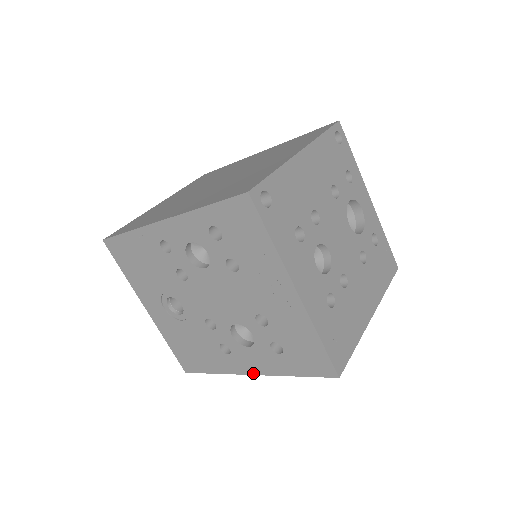
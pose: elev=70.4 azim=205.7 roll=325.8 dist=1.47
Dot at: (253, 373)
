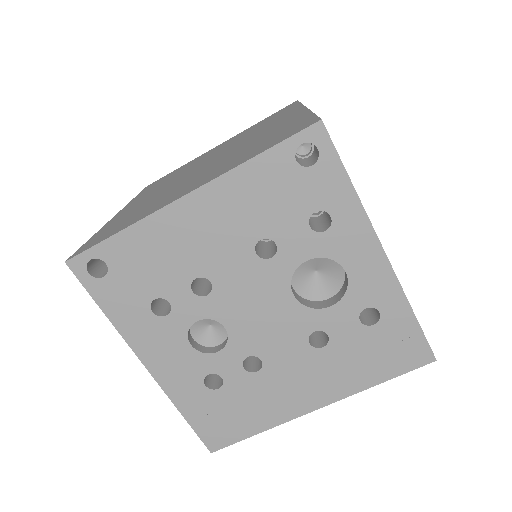
Dot at: occluded
